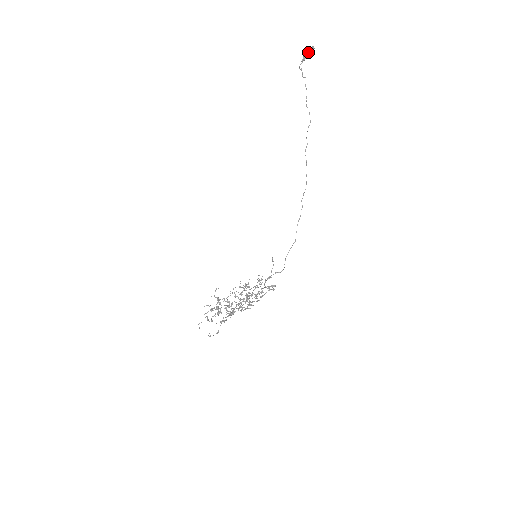
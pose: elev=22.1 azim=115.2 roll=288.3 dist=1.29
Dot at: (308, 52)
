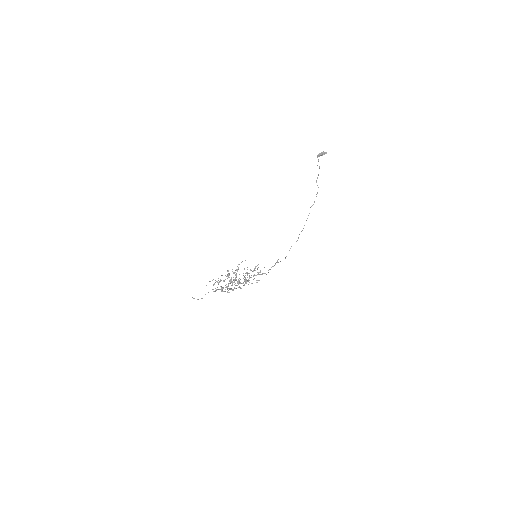
Dot at: (323, 153)
